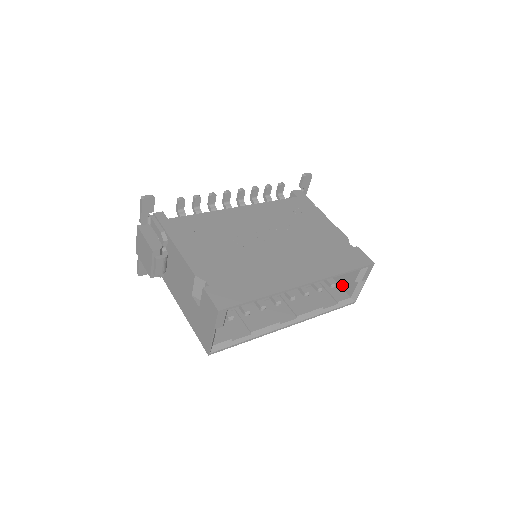
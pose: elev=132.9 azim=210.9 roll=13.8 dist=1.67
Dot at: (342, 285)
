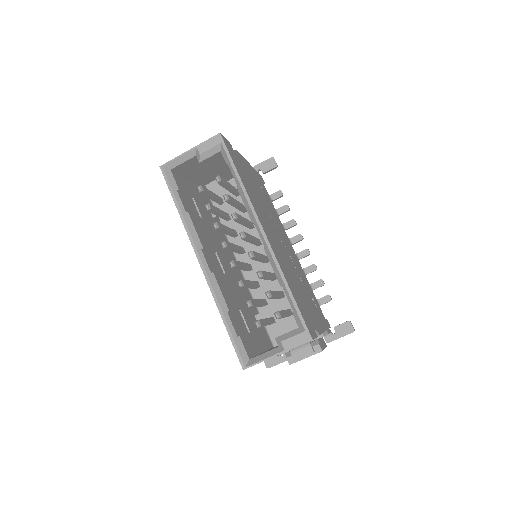
Dot at: (259, 354)
